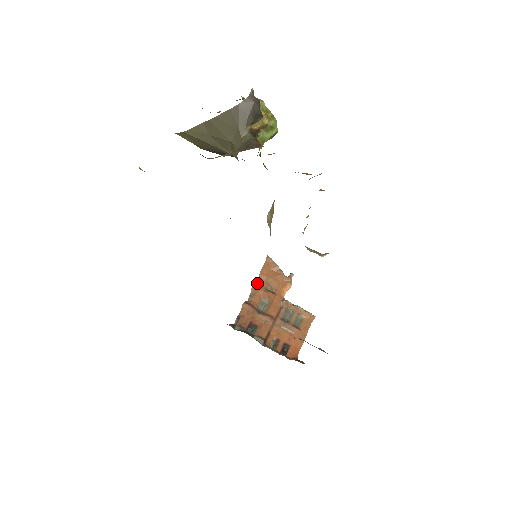
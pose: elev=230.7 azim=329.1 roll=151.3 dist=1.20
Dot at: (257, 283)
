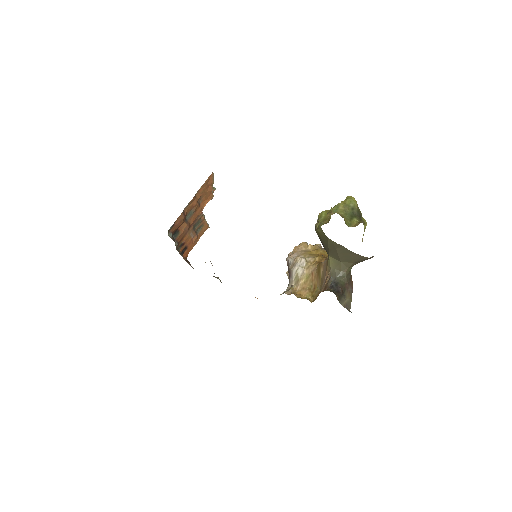
Dot at: (196, 195)
